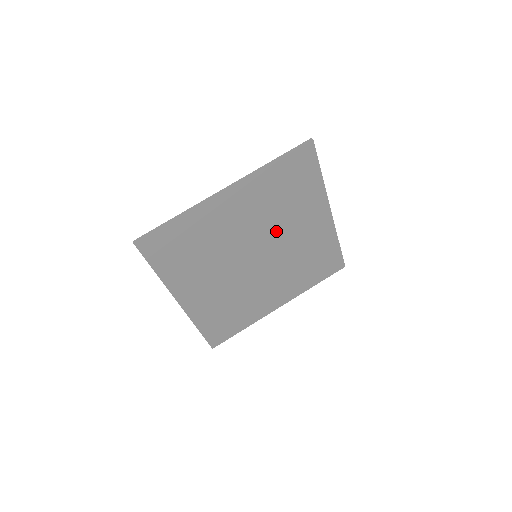
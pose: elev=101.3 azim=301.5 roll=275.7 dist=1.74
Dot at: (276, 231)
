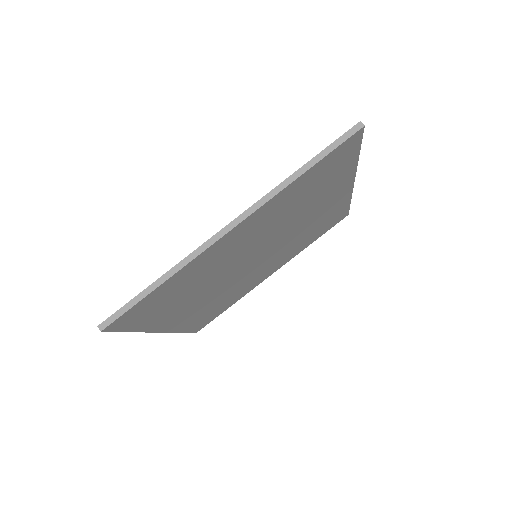
Dot at: (285, 228)
